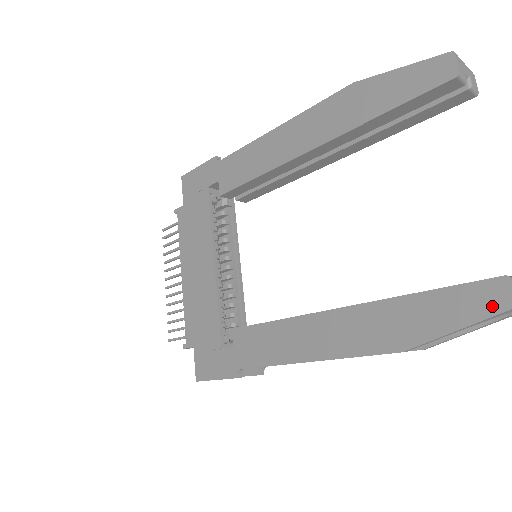
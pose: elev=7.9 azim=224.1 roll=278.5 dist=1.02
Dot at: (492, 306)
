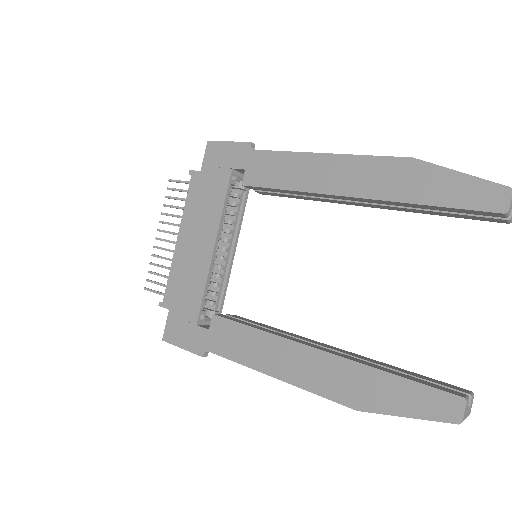
Dot at: (443, 414)
